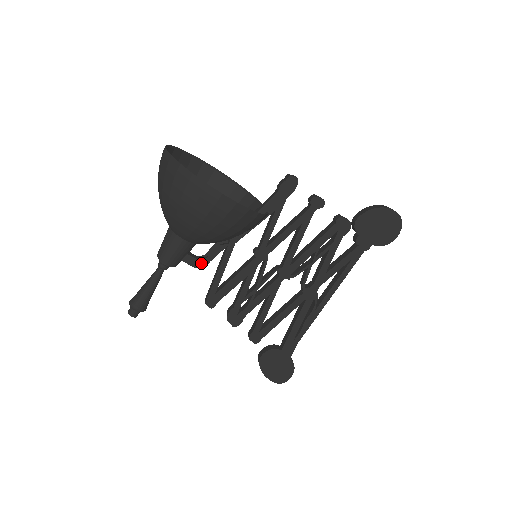
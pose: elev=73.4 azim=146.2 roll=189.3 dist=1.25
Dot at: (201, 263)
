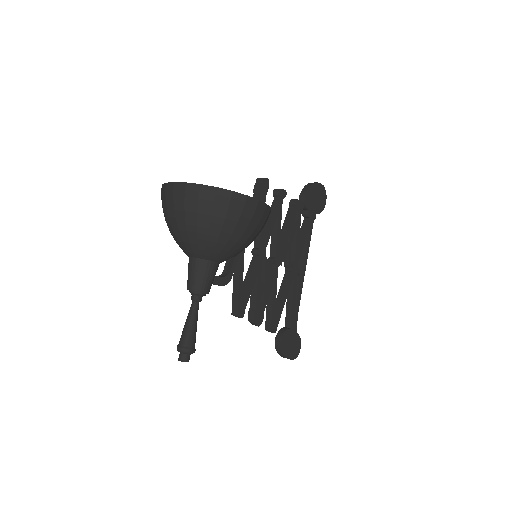
Dot at: (227, 280)
